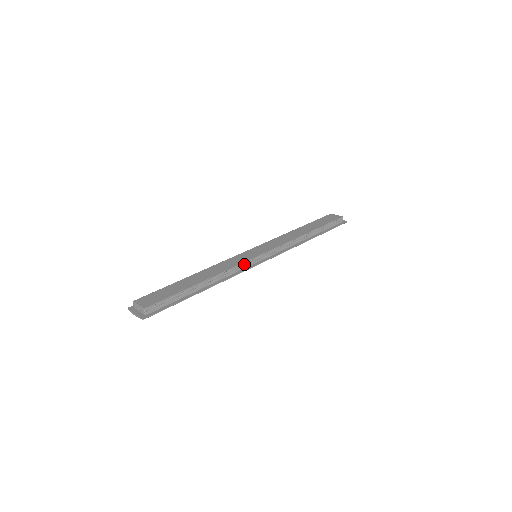
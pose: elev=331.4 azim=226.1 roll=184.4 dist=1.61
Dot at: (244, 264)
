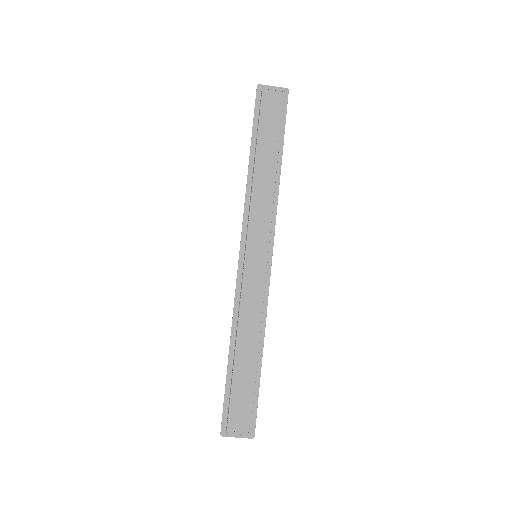
Dot at: (264, 288)
